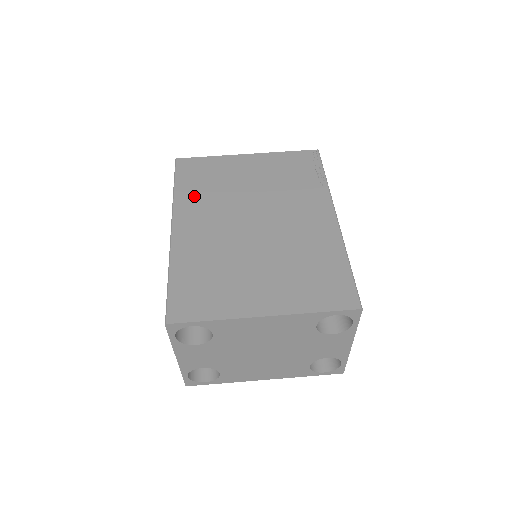
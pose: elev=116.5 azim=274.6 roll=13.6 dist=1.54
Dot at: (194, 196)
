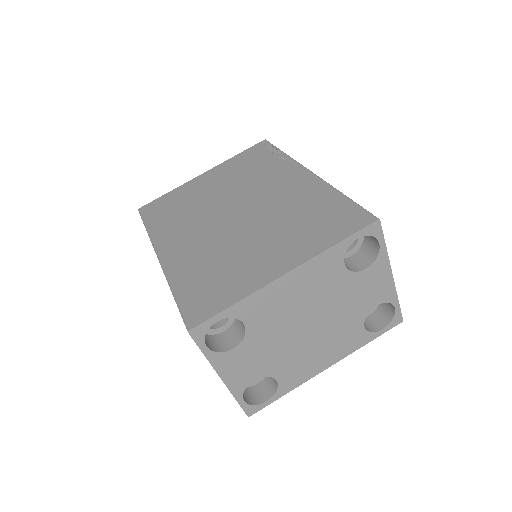
Dot at: (168, 224)
